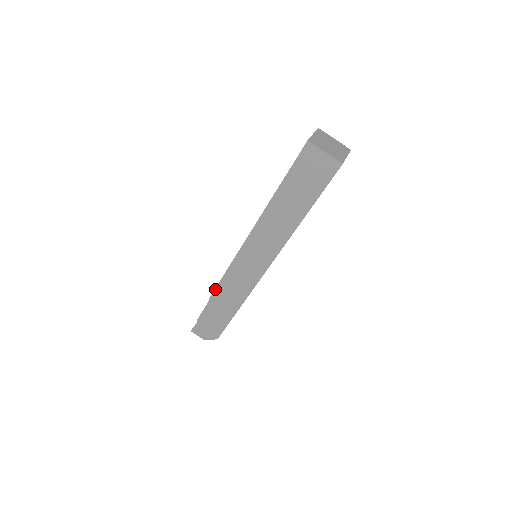
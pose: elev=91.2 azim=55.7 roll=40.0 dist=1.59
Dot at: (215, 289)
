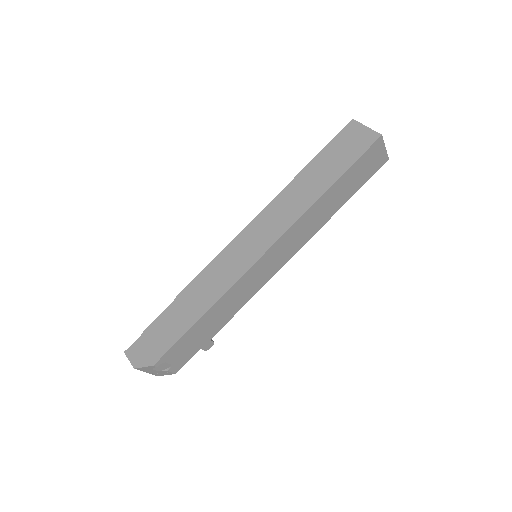
Dot at: (191, 282)
